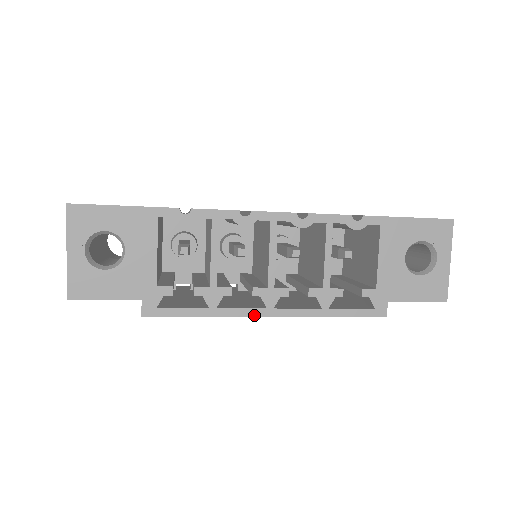
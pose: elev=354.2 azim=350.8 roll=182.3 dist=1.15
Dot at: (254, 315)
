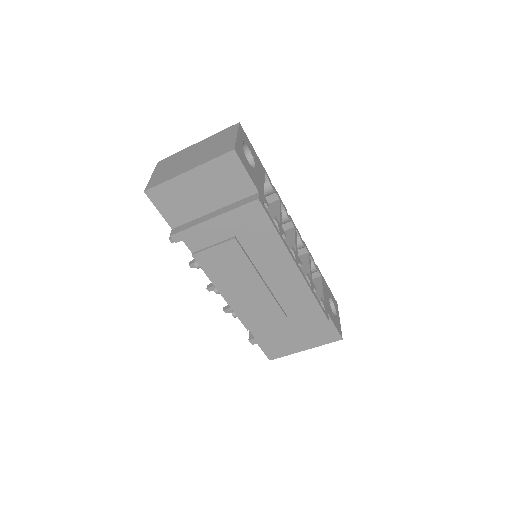
Dot at: (293, 258)
